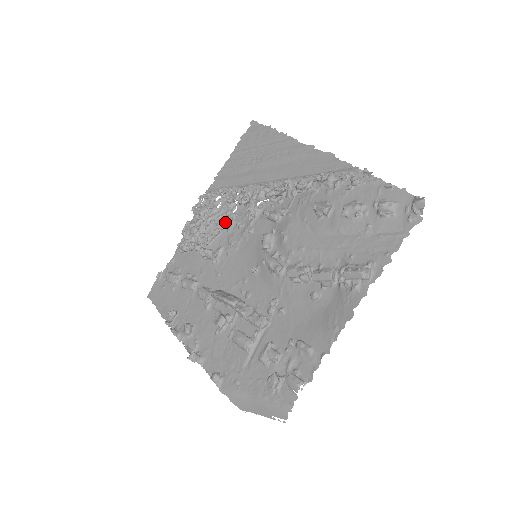
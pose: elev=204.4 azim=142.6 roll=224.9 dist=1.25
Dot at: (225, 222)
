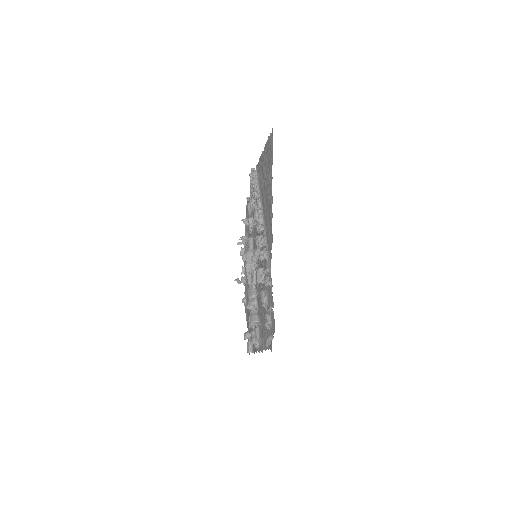
Dot at: occluded
